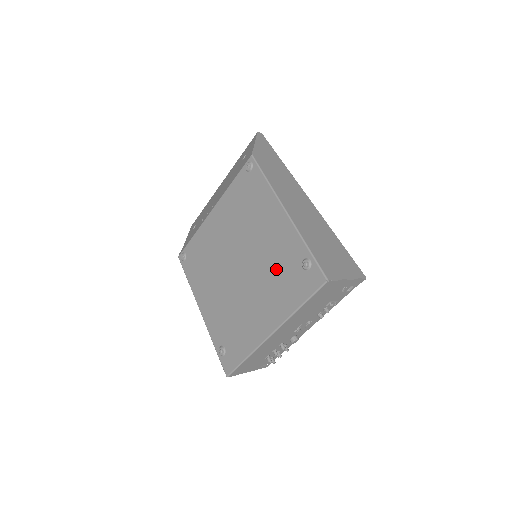
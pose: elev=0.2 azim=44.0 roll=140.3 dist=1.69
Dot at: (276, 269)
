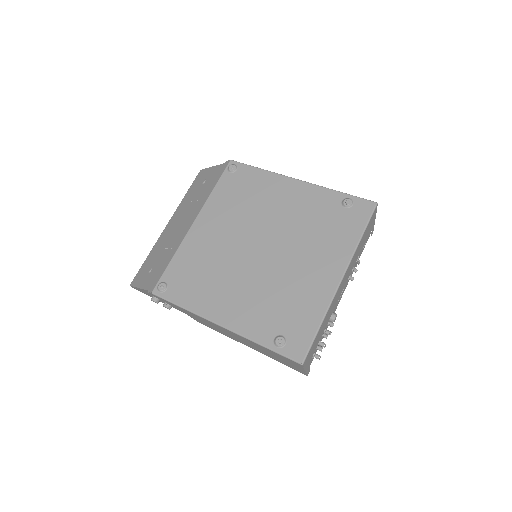
Dot at: (314, 224)
